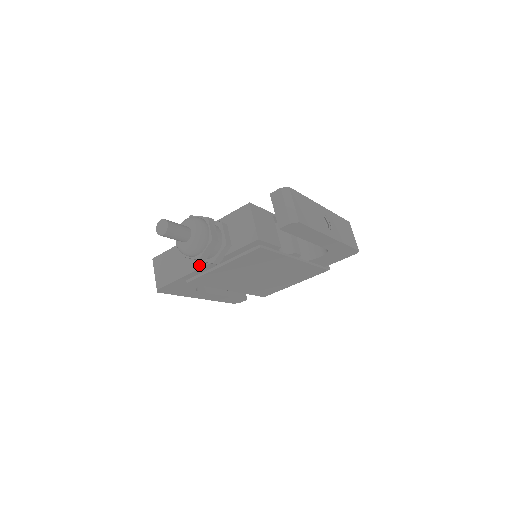
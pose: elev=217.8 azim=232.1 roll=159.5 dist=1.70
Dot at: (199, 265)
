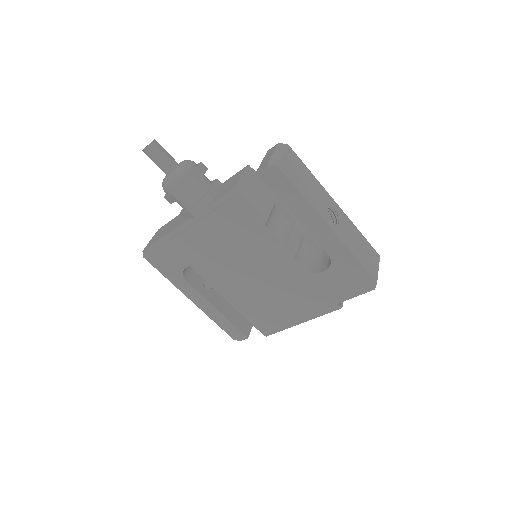
Dot at: (182, 222)
